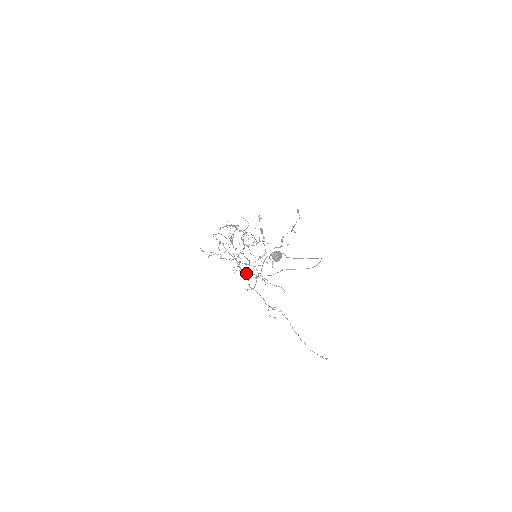
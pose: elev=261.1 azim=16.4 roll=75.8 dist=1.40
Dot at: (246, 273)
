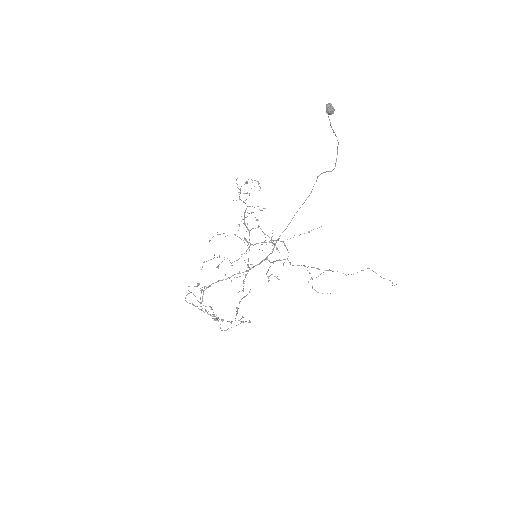
Dot at: (273, 243)
